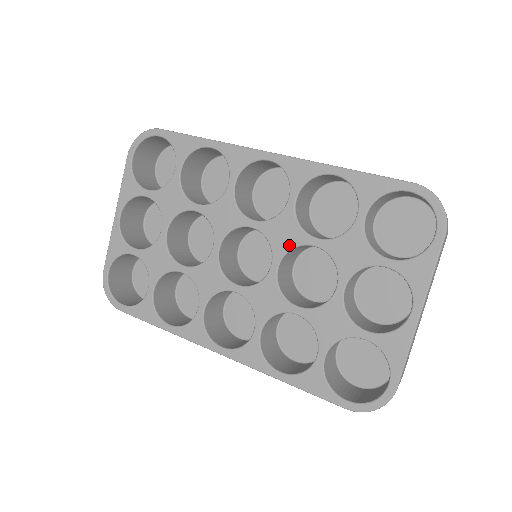
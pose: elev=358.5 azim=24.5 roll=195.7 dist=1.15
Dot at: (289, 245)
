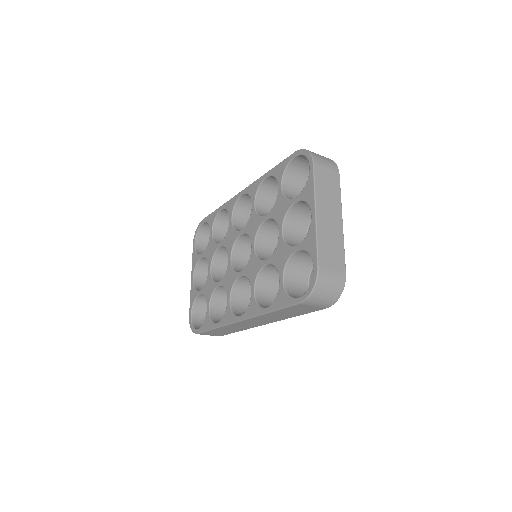
Dot at: (256, 229)
